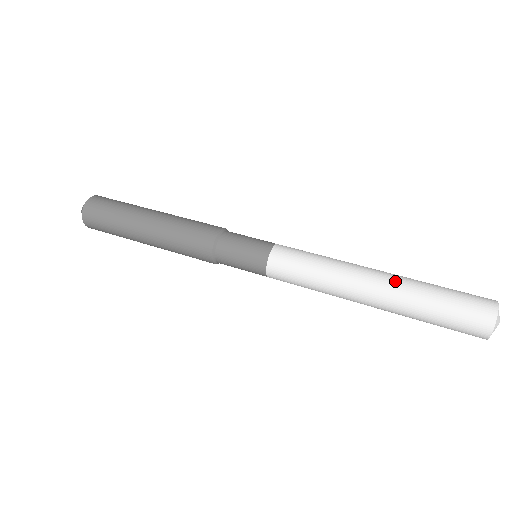
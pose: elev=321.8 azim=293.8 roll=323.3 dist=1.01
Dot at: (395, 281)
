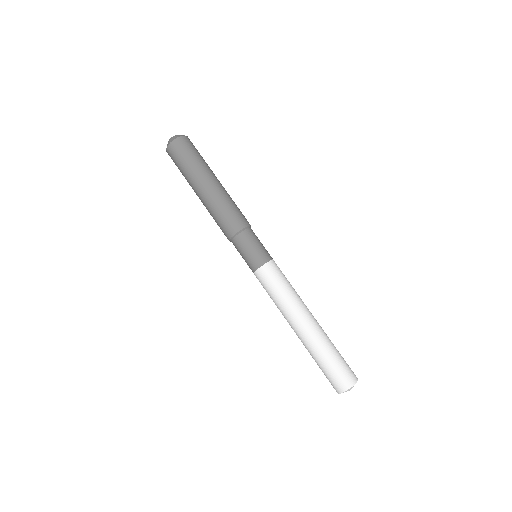
Dot at: (318, 332)
